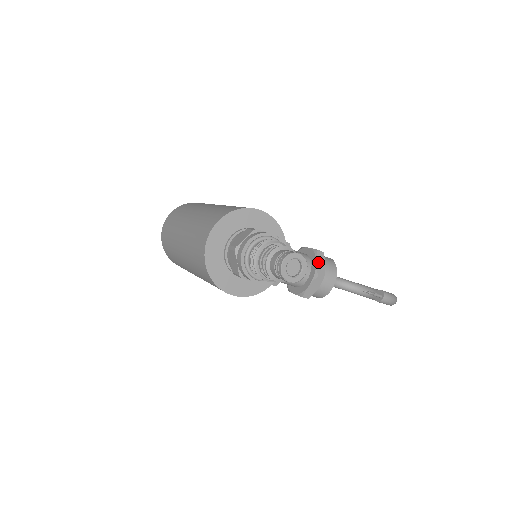
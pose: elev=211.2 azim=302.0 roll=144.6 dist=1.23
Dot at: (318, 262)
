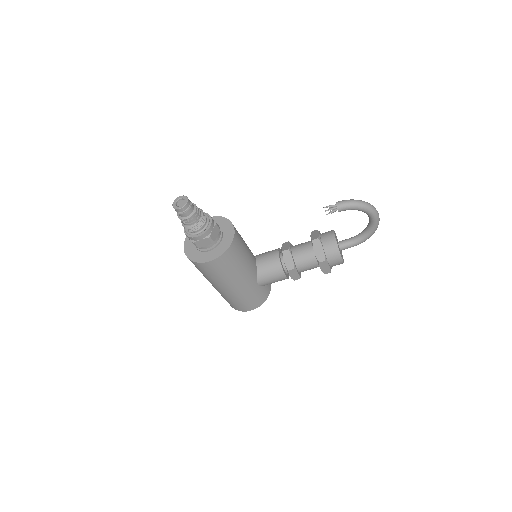
Dot at: (312, 235)
